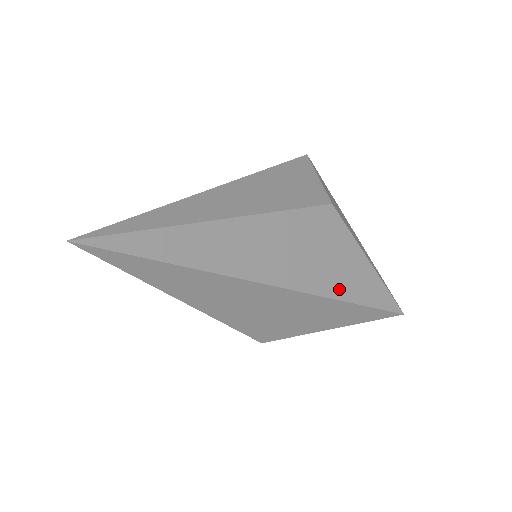
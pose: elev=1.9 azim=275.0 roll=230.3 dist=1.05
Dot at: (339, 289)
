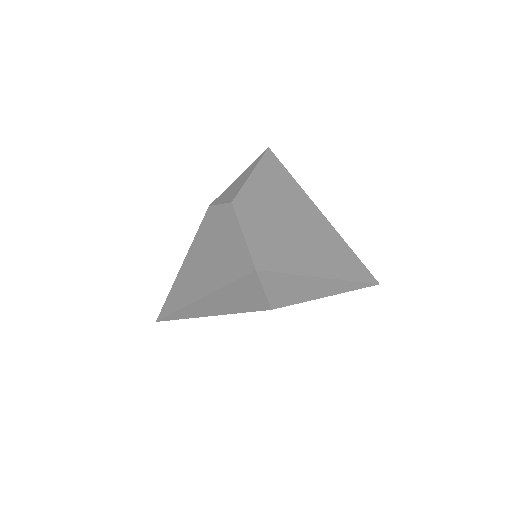
Dot at: occluded
